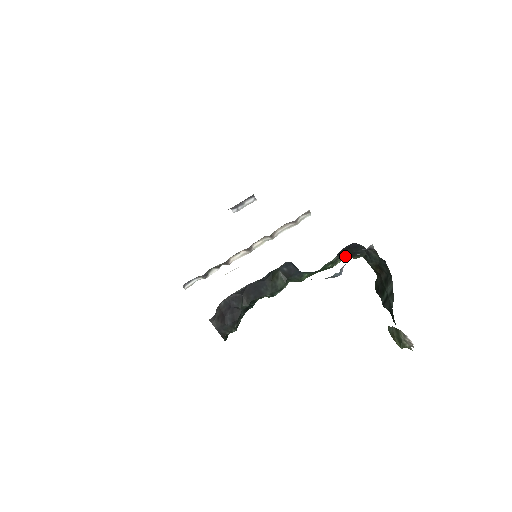
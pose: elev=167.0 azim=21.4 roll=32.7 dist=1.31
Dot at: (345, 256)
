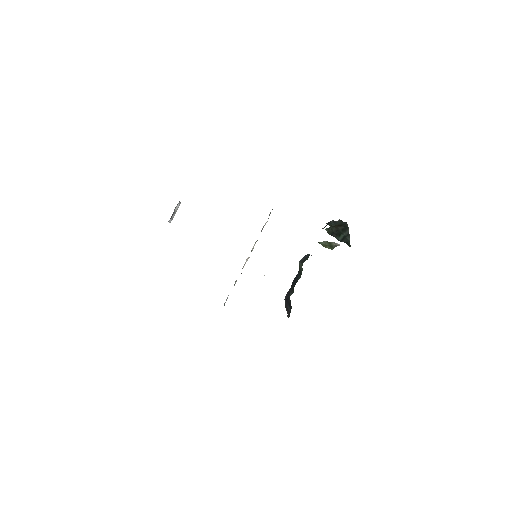
Dot at: occluded
